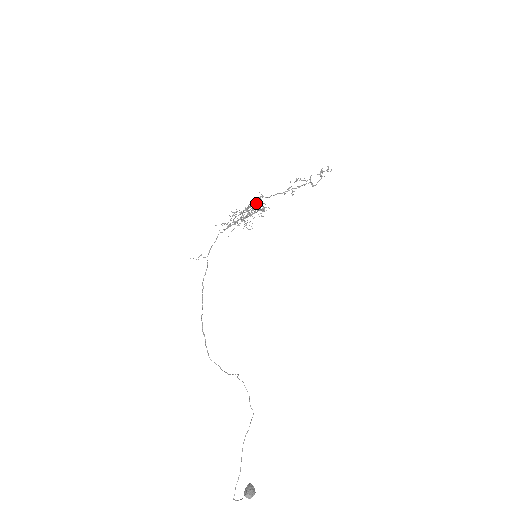
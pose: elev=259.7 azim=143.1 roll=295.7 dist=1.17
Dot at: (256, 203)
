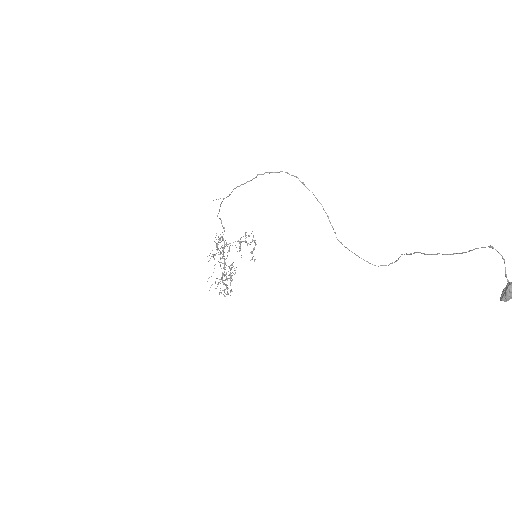
Dot at: (222, 275)
